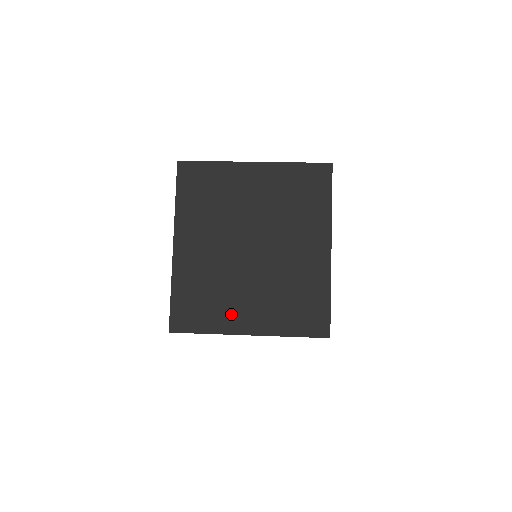
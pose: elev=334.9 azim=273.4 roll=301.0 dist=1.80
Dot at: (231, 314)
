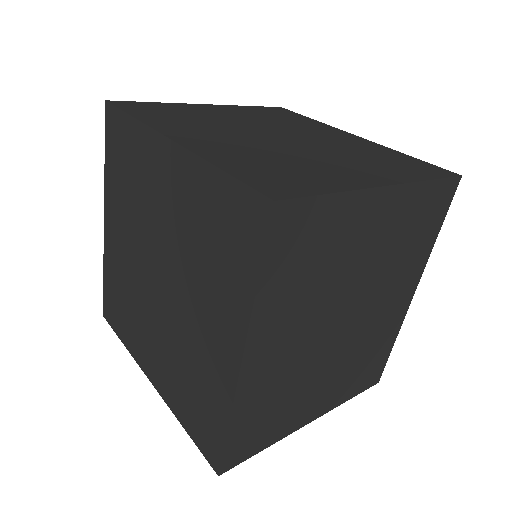
Dot at: (337, 174)
